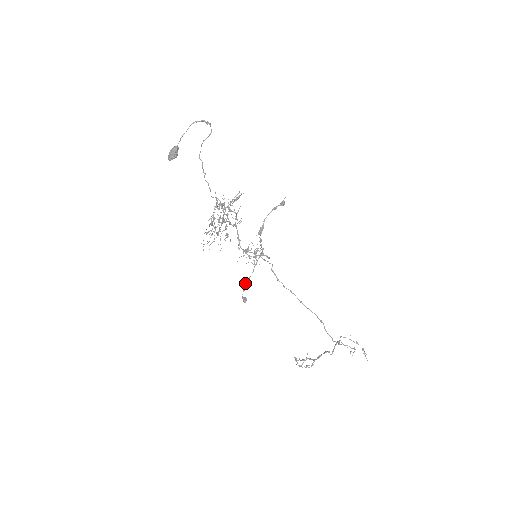
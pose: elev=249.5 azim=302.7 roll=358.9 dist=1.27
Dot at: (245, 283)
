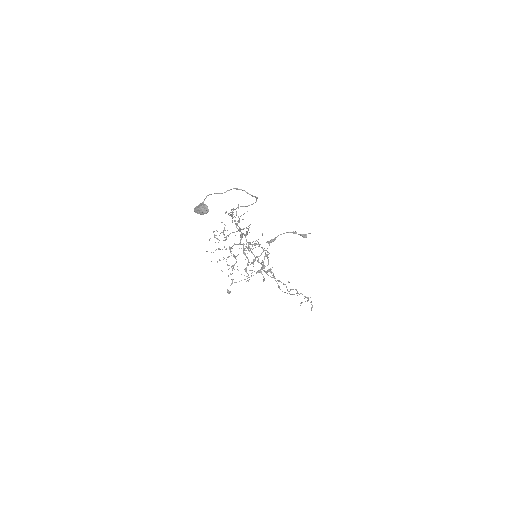
Dot at: (234, 282)
